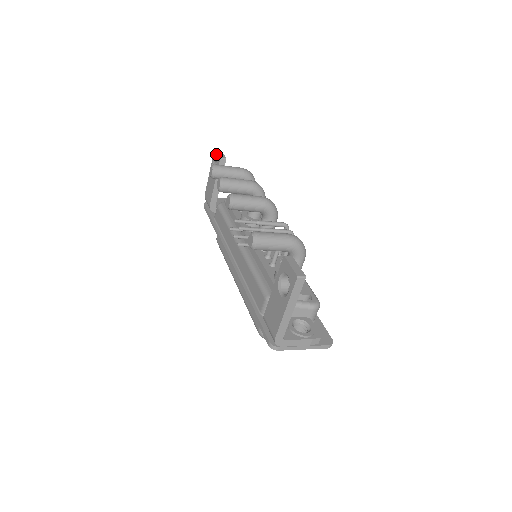
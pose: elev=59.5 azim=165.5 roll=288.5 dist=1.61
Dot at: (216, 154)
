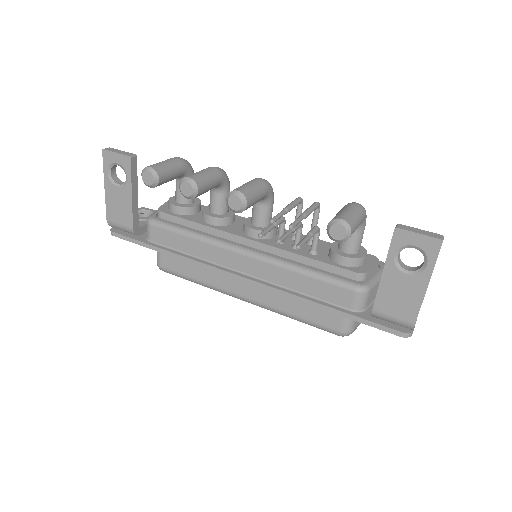
Dot at: (113, 155)
